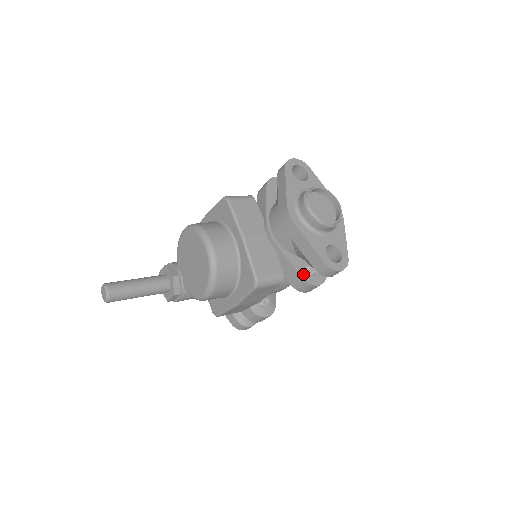
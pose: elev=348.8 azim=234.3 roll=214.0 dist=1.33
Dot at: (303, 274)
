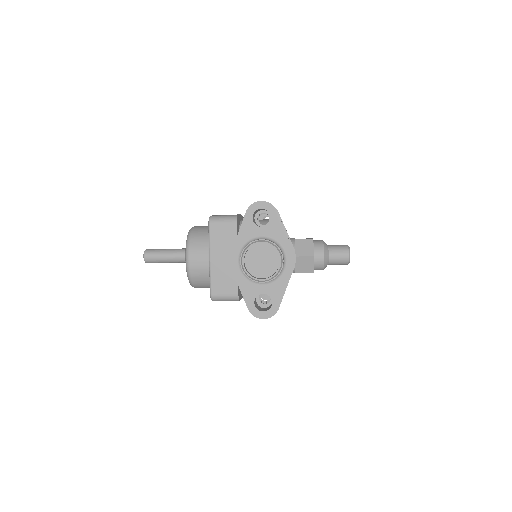
Dot at: occluded
